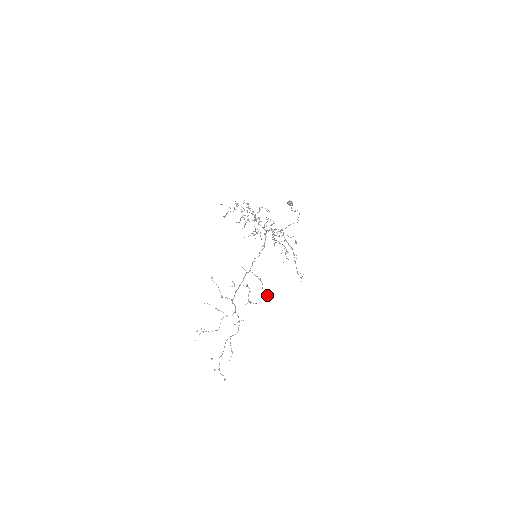
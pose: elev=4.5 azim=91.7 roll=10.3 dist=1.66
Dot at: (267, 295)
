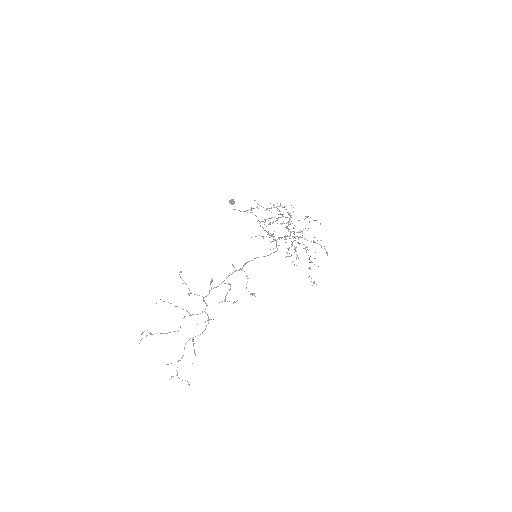
Dot at: (253, 294)
